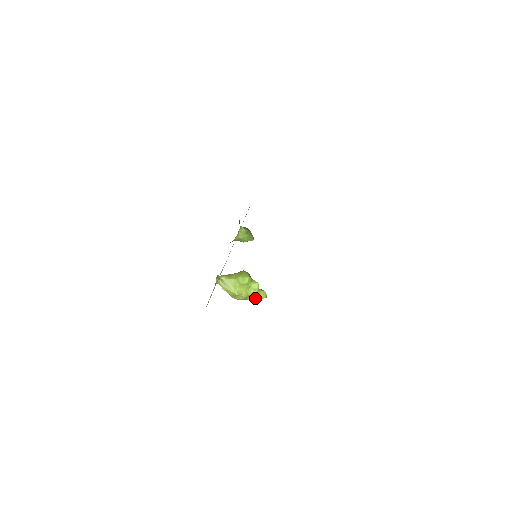
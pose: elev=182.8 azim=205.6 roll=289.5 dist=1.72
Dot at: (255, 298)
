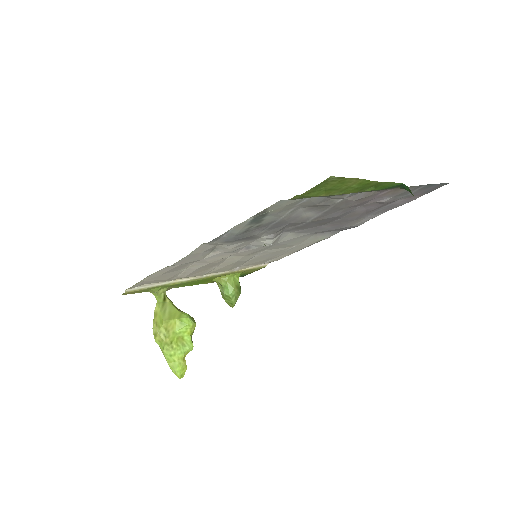
Dot at: (171, 360)
